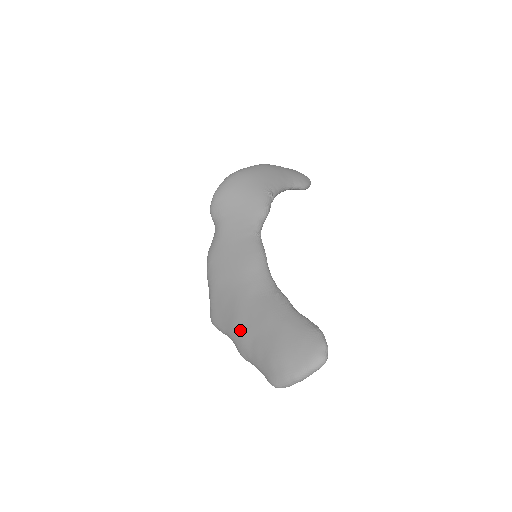
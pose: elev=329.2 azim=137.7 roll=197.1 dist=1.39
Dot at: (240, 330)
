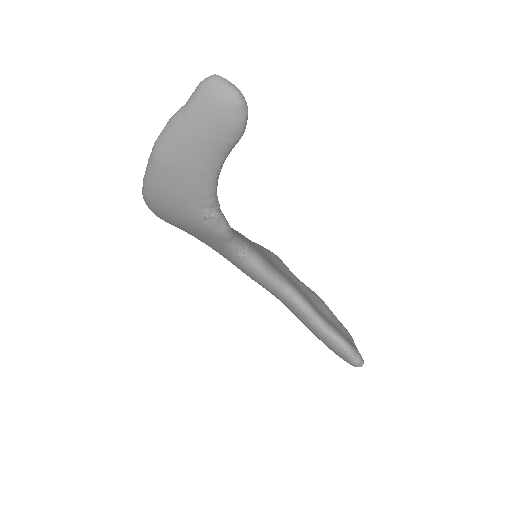
Dot at: occluded
